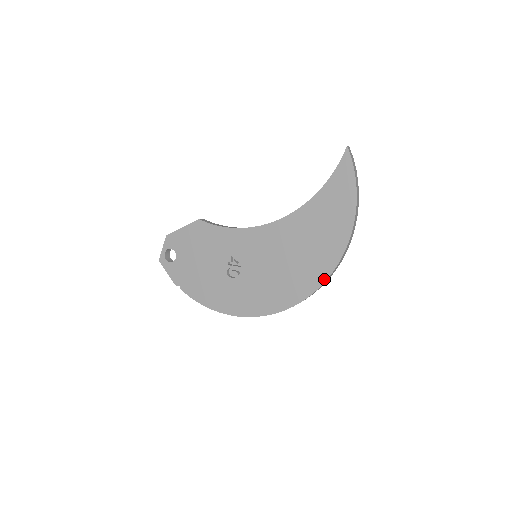
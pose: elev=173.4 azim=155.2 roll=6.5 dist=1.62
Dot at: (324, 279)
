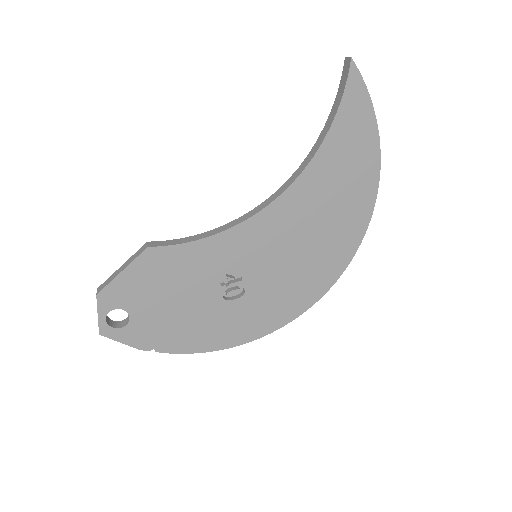
Dot at: (358, 243)
